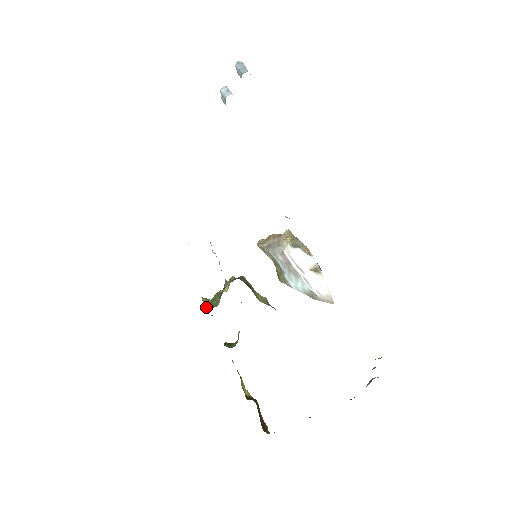
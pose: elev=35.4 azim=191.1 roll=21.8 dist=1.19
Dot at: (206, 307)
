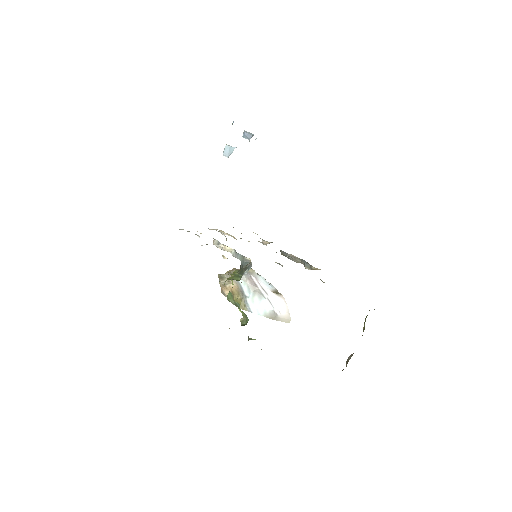
Dot at: (237, 274)
